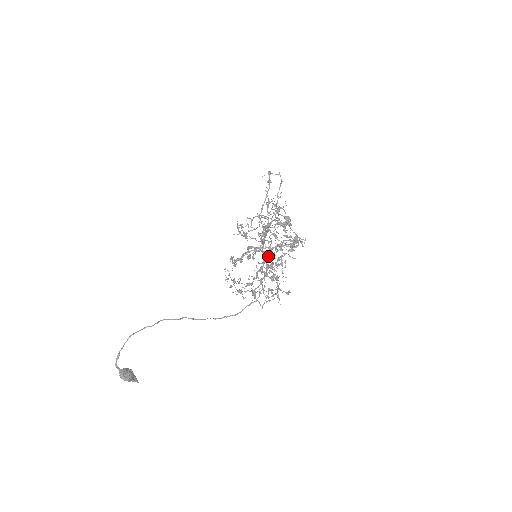
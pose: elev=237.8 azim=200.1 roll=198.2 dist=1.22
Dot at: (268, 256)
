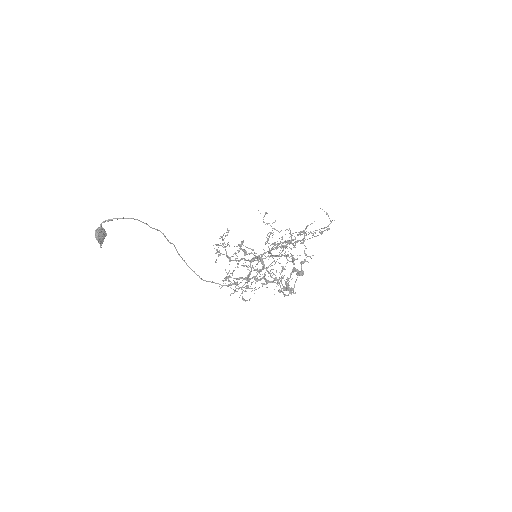
Dot at: occluded
